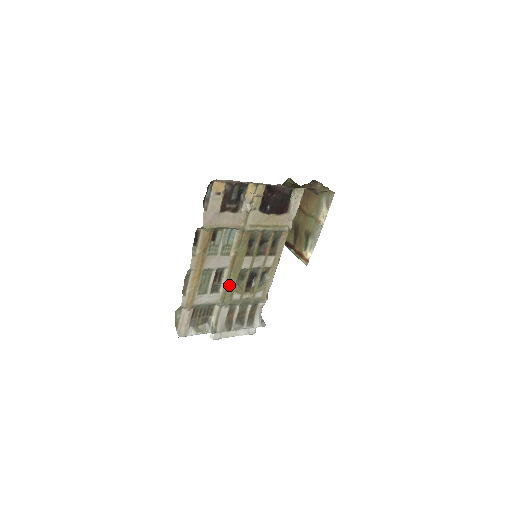
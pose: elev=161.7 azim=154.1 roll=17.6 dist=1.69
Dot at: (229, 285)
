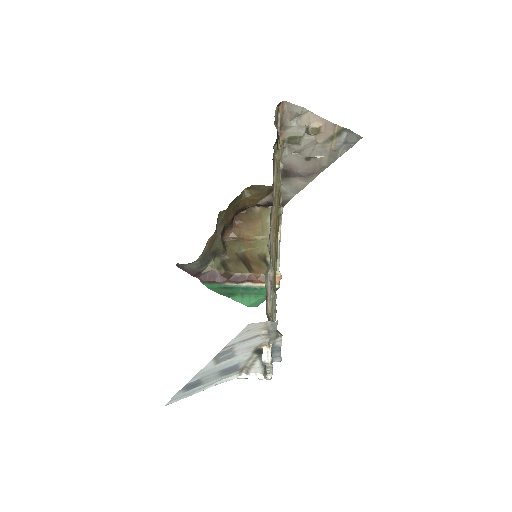
Dot at: (275, 264)
